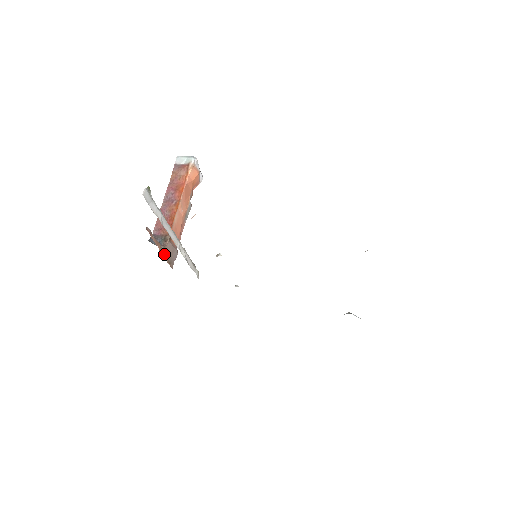
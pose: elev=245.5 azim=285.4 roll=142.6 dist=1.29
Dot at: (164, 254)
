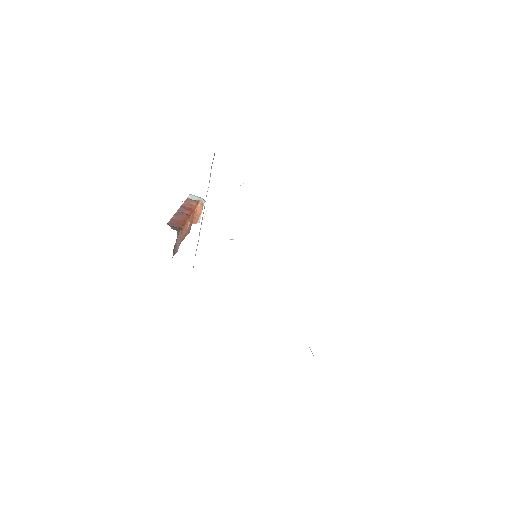
Dot at: occluded
